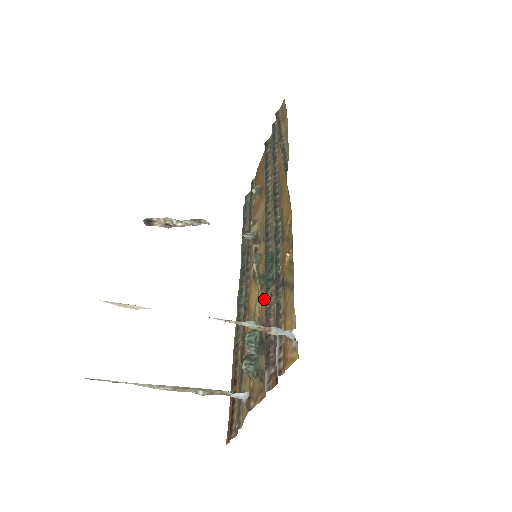
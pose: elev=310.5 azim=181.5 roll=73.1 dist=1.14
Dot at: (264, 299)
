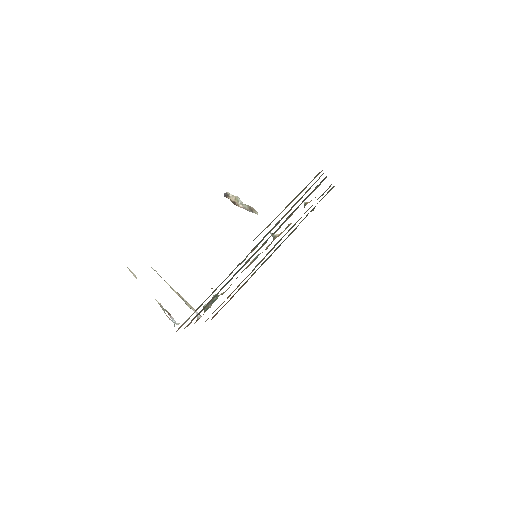
Dot at: occluded
